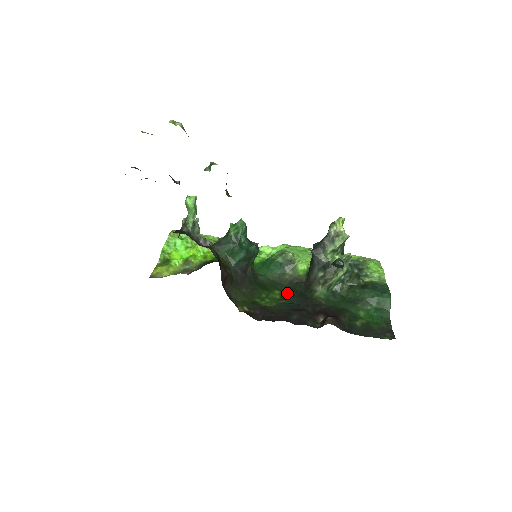
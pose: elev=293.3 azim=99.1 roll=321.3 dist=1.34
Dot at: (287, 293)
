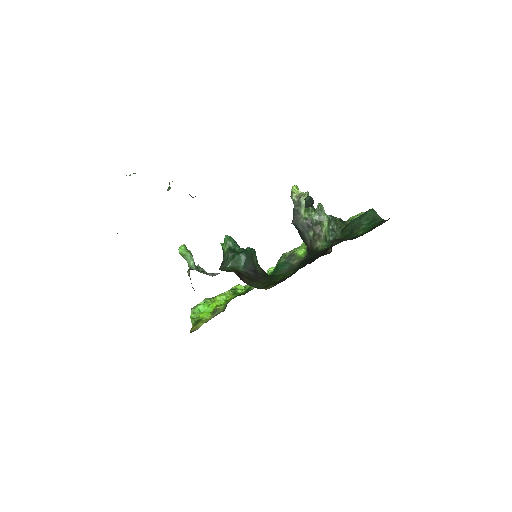
Dot at: (299, 267)
